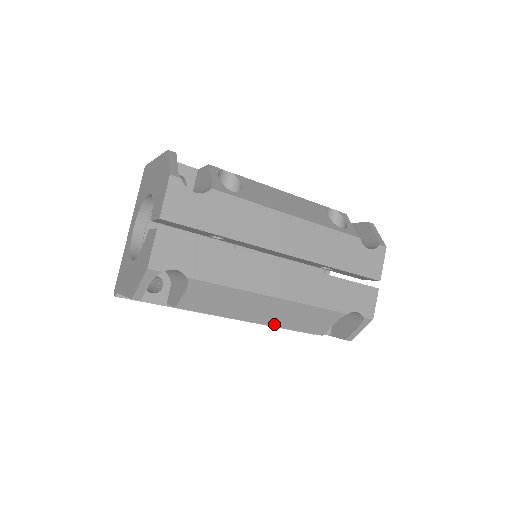
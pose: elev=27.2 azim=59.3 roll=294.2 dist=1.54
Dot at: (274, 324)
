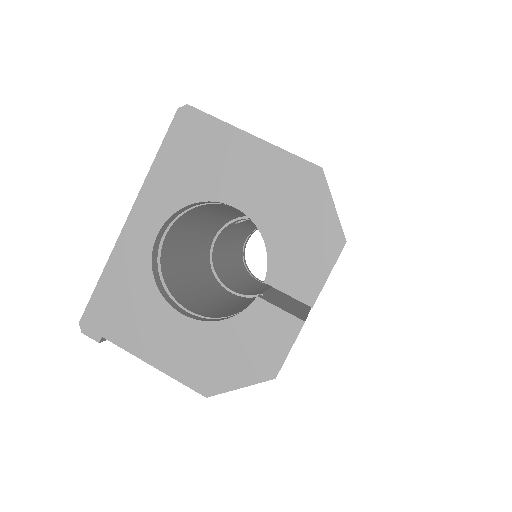
Dot at: occluded
